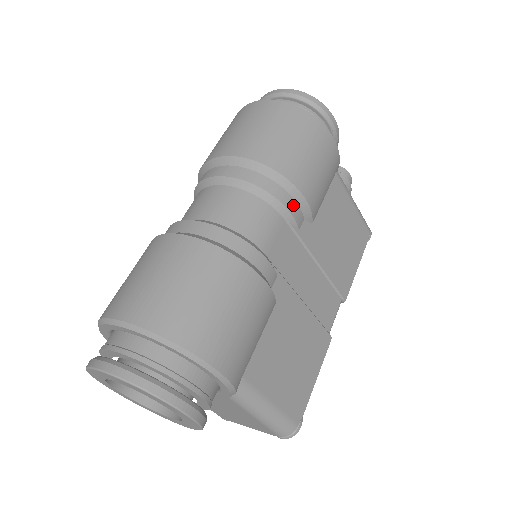
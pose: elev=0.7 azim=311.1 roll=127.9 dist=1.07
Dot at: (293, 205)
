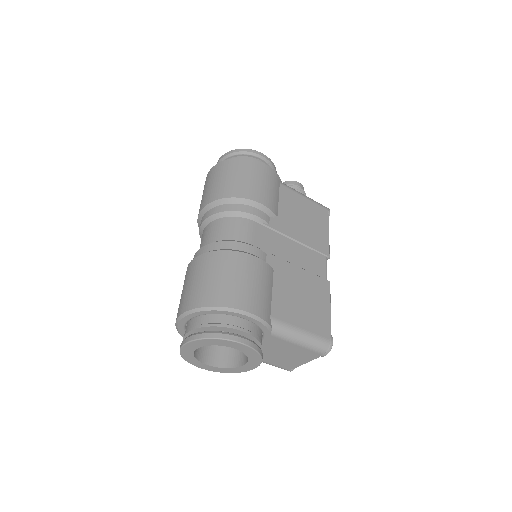
Dot at: (257, 211)
